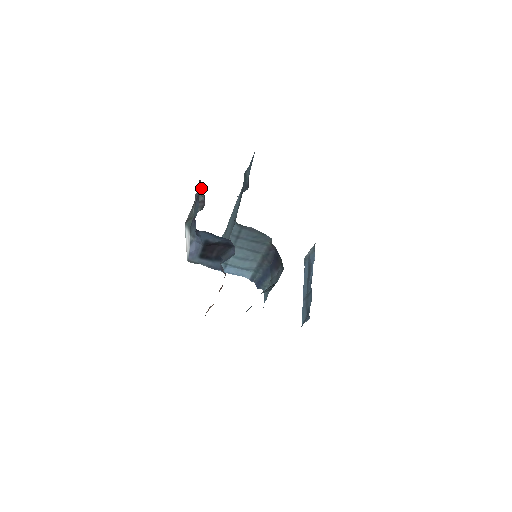
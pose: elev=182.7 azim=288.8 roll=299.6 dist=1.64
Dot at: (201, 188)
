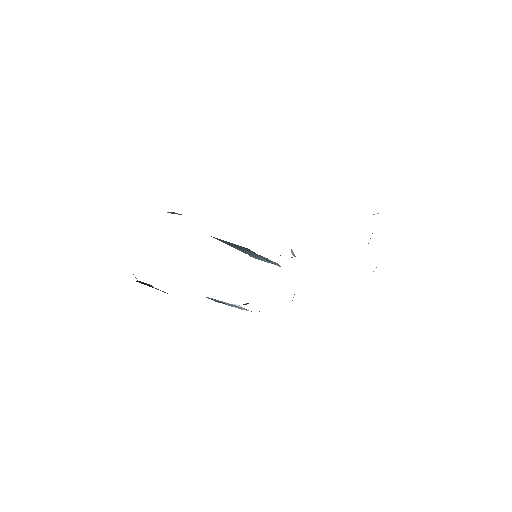
Dot at: occluded
